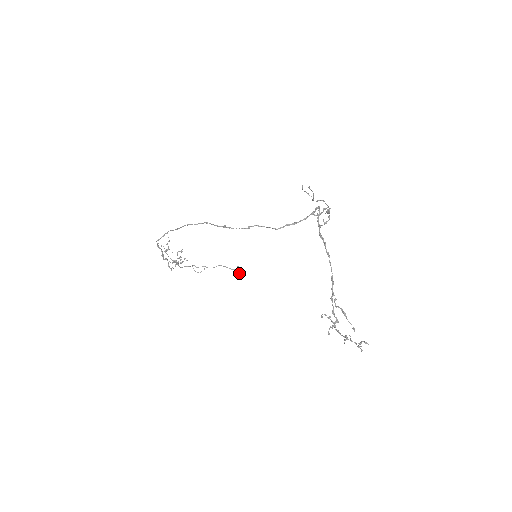
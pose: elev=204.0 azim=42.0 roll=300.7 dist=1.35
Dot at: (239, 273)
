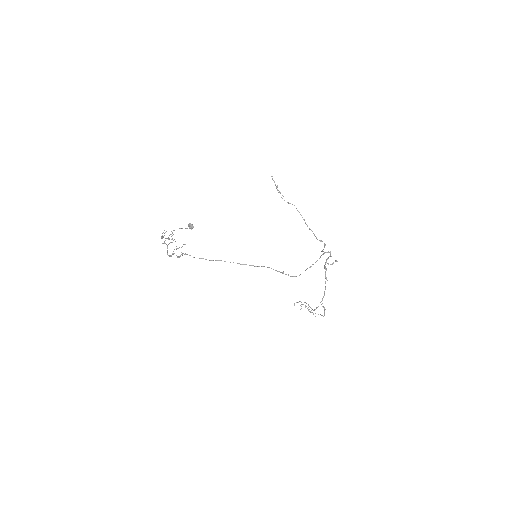
Dot at: occluded
